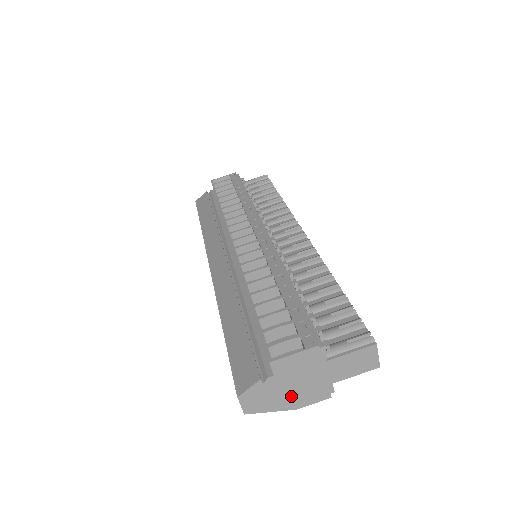
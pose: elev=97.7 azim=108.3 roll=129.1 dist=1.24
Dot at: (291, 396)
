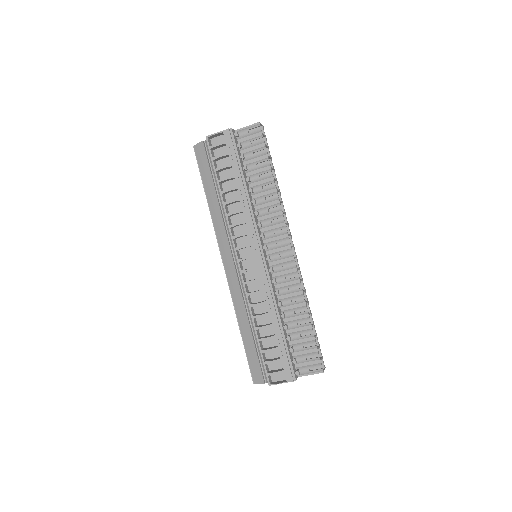
Dot at: occluded
